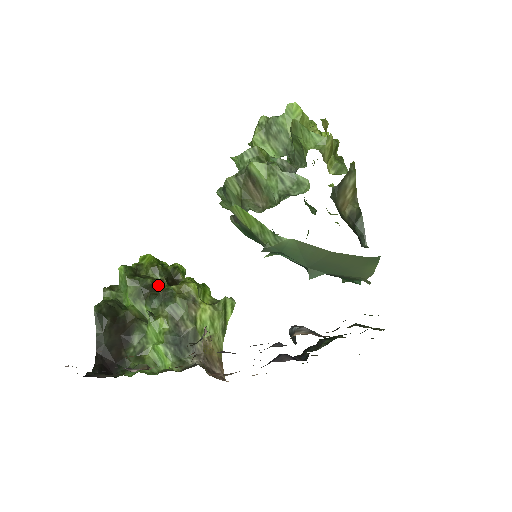
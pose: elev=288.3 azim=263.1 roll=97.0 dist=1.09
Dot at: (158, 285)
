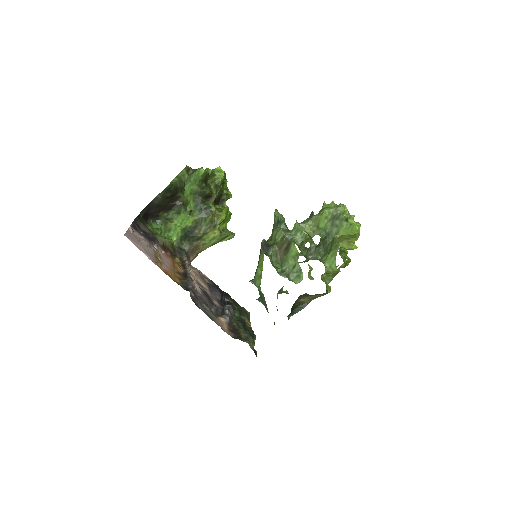
Dot at: (209, 197)
